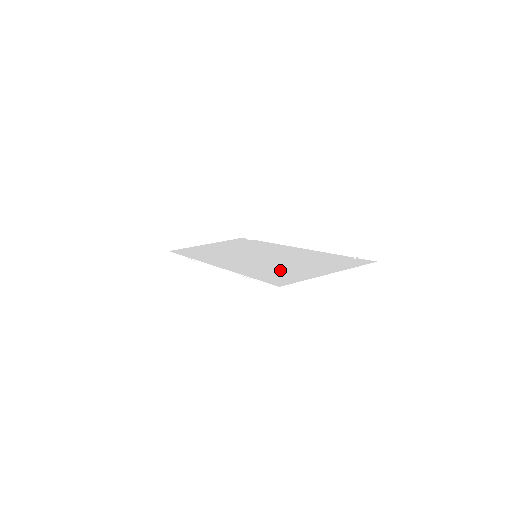
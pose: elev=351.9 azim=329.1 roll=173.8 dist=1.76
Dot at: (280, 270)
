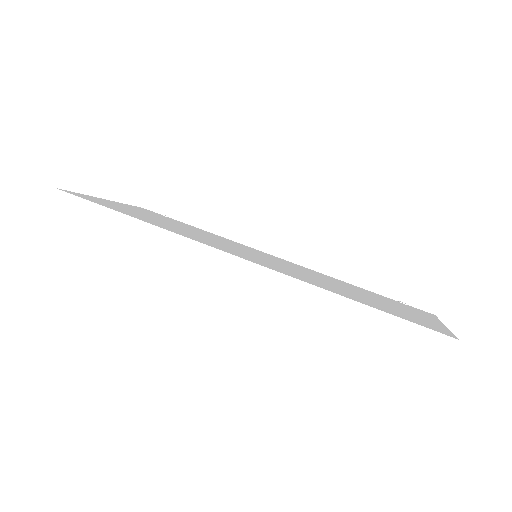
Dot at: (370, 300)
